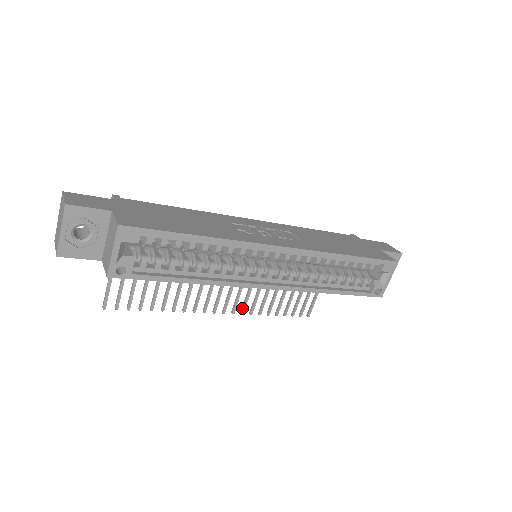
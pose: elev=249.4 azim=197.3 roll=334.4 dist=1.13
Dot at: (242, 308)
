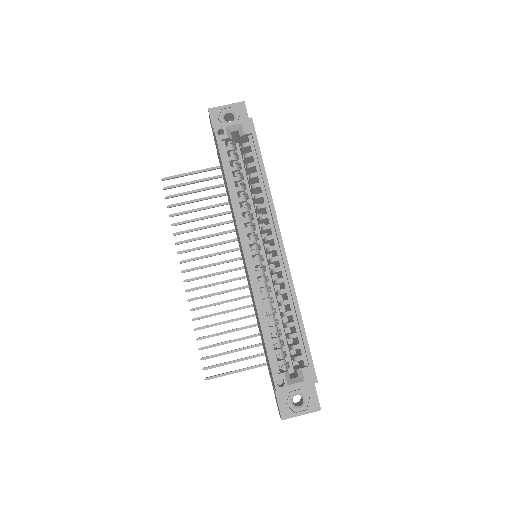
Dot at: occluded
